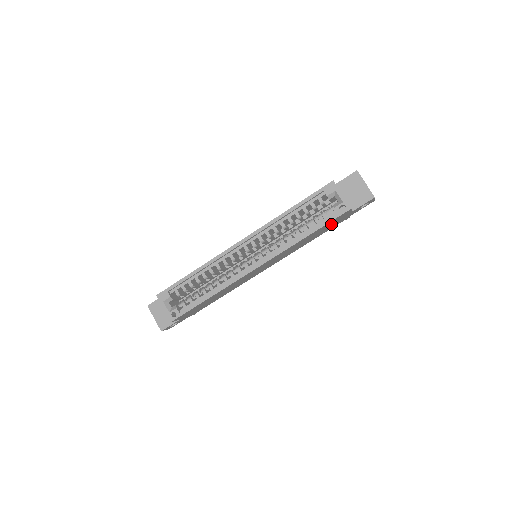
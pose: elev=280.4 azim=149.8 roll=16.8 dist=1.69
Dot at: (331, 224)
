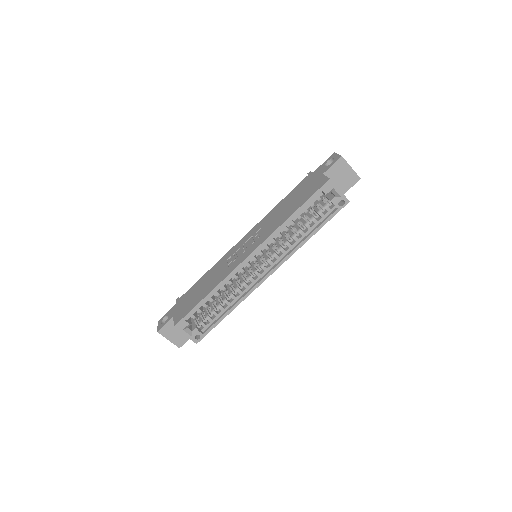
Dot at: occluded
